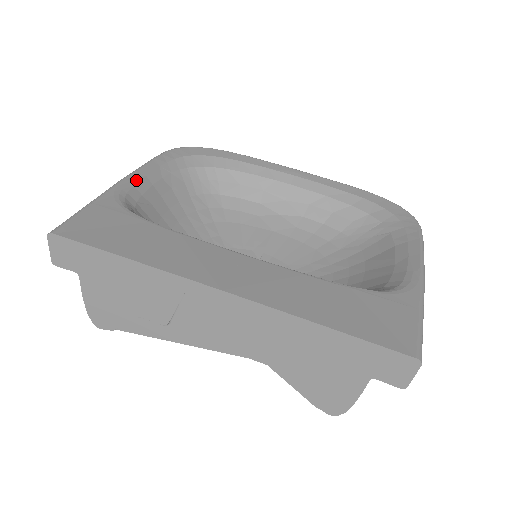
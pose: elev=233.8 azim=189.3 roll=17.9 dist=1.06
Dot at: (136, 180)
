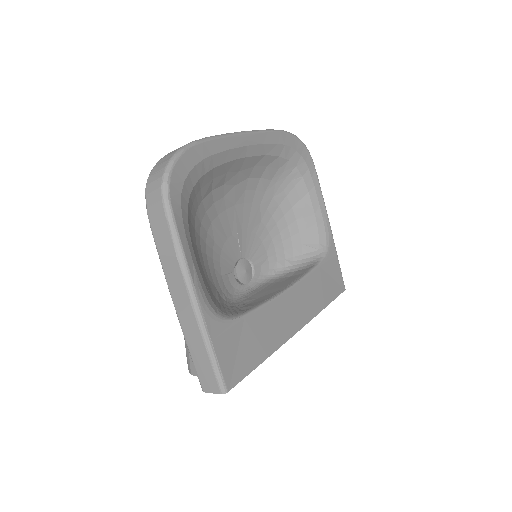
Dot at: (197, 278)
